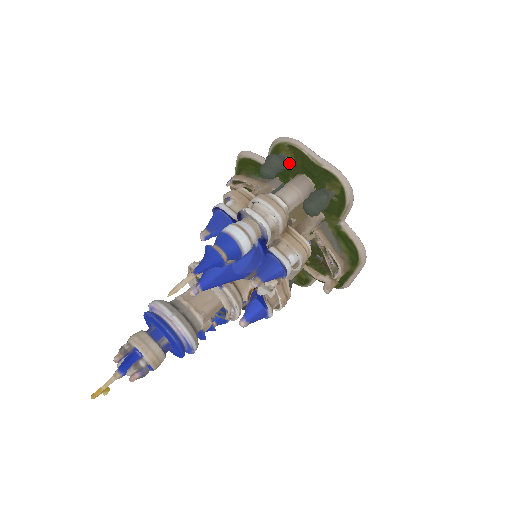
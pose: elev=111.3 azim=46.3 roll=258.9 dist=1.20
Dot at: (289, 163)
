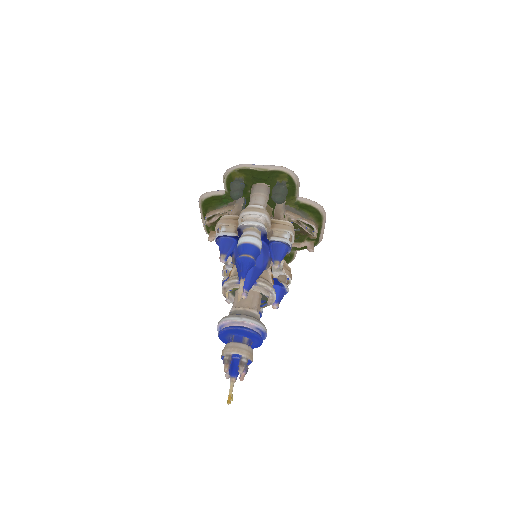
Dot at: (244, 182)
